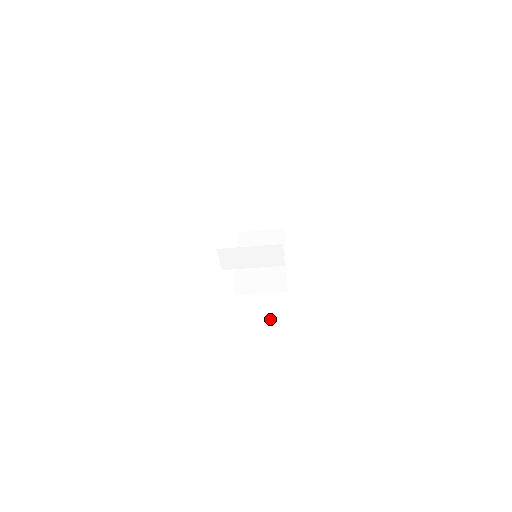
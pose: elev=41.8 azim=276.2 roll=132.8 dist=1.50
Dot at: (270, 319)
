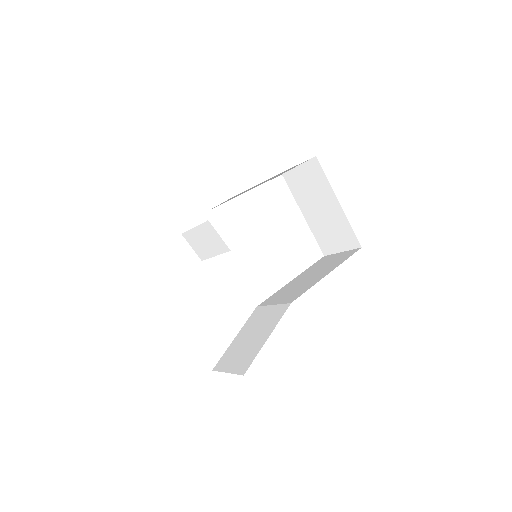
Dot at: (261, 329)
